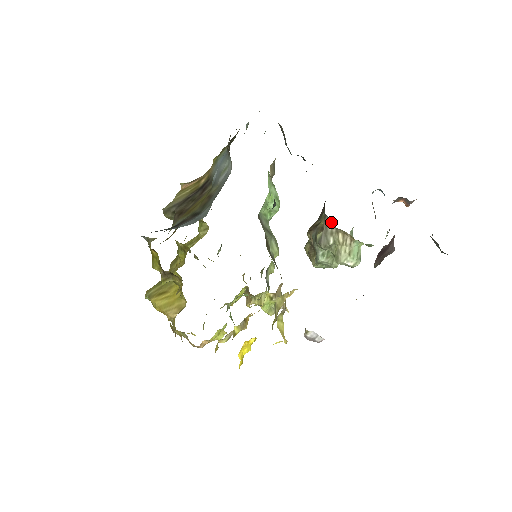
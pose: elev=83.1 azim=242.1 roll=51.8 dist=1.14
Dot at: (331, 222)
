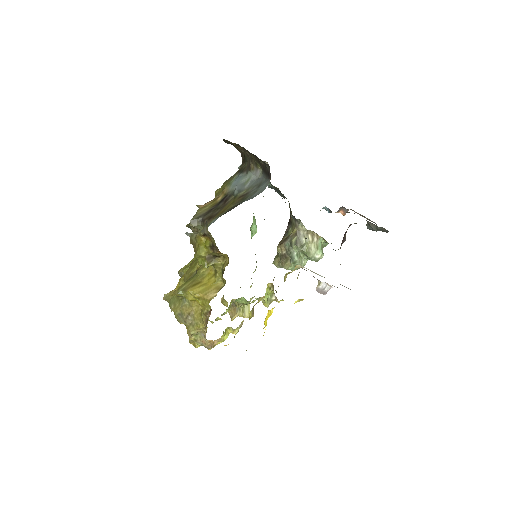
Dot at: (303, 227)
